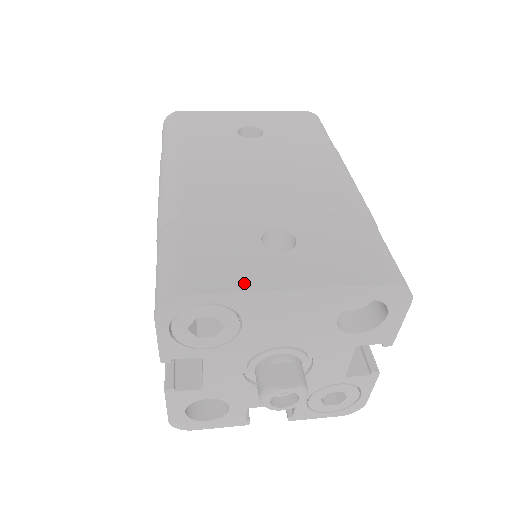
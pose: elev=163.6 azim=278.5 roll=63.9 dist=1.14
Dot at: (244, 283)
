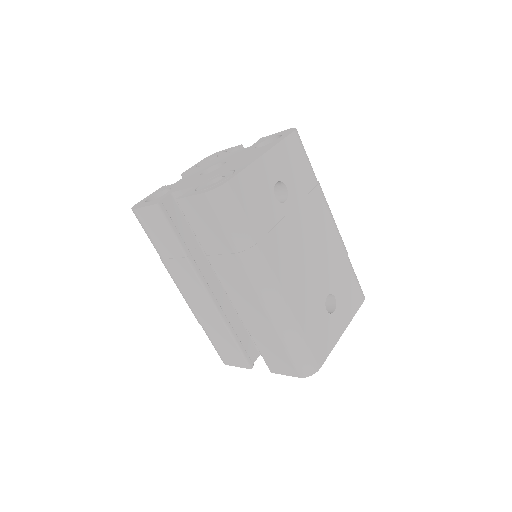
Dot at: (332, 343)
